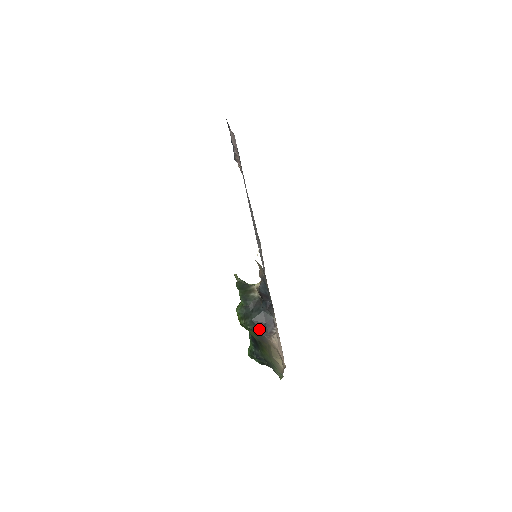
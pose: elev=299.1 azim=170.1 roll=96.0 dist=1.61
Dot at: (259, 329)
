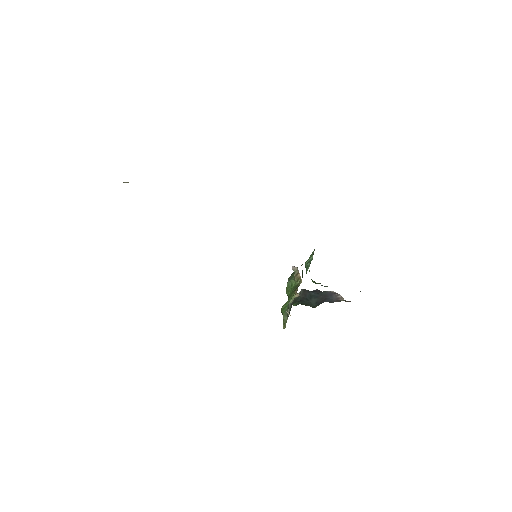
Dot at: occluded
